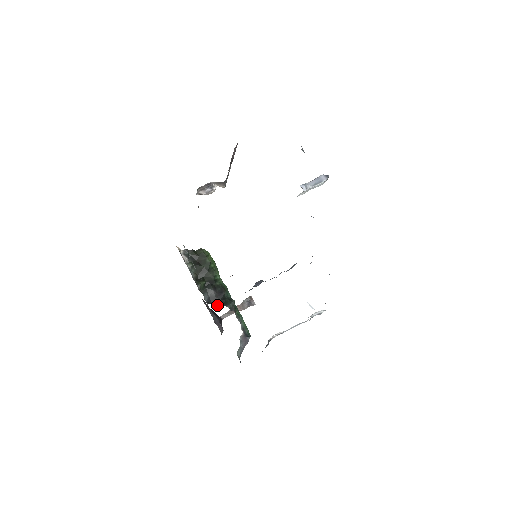
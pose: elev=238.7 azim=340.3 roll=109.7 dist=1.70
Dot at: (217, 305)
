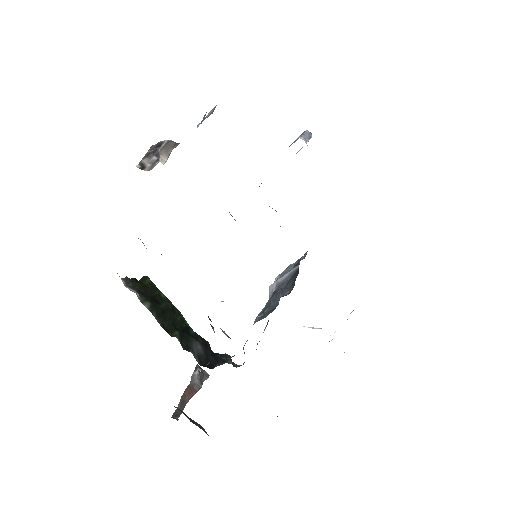
Dot at: (230, 357)
